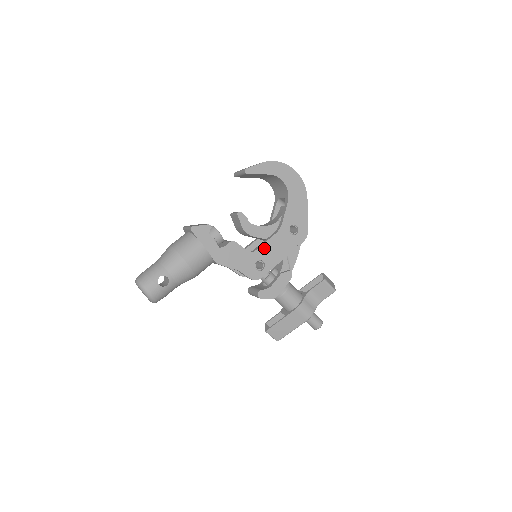
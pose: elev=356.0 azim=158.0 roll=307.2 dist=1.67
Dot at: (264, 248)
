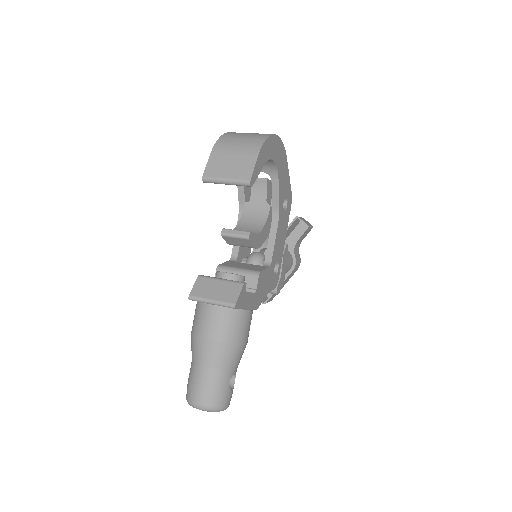
Dot at: (275, 249)
